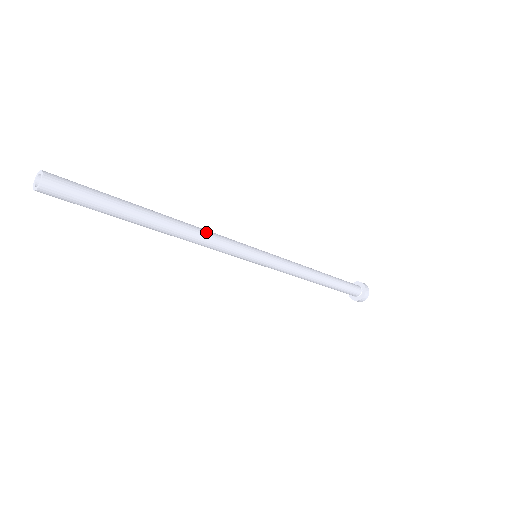
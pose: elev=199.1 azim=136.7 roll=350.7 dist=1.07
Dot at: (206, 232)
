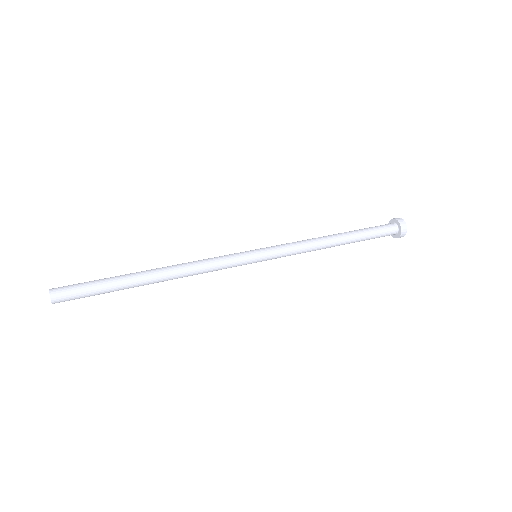
Dot at: (196, 270)
